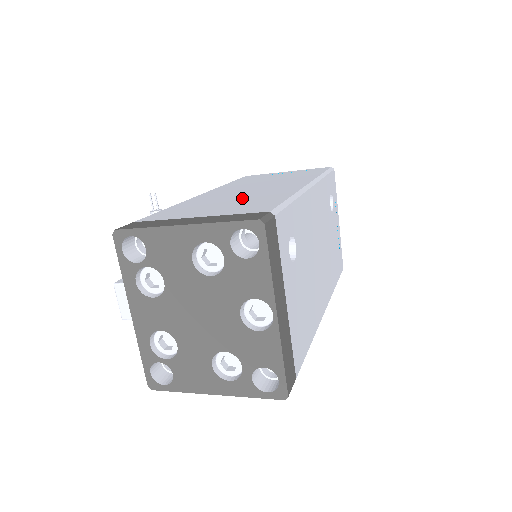
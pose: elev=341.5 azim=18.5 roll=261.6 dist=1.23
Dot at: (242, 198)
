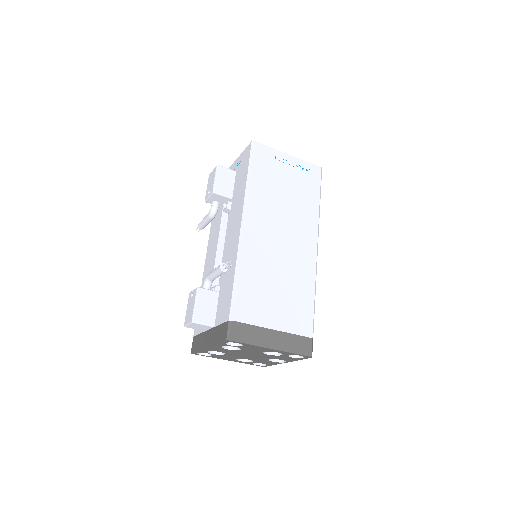
Dot at: (285, 278)
